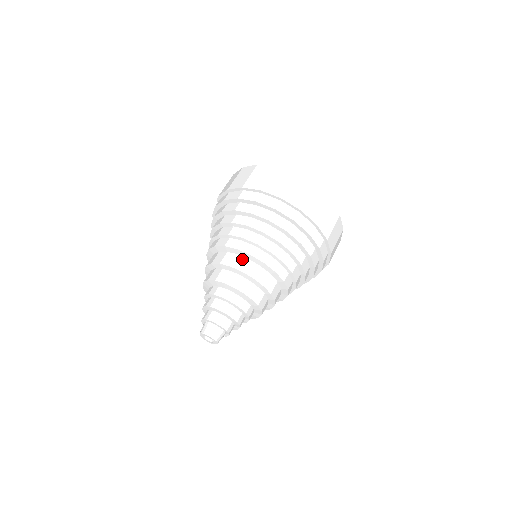
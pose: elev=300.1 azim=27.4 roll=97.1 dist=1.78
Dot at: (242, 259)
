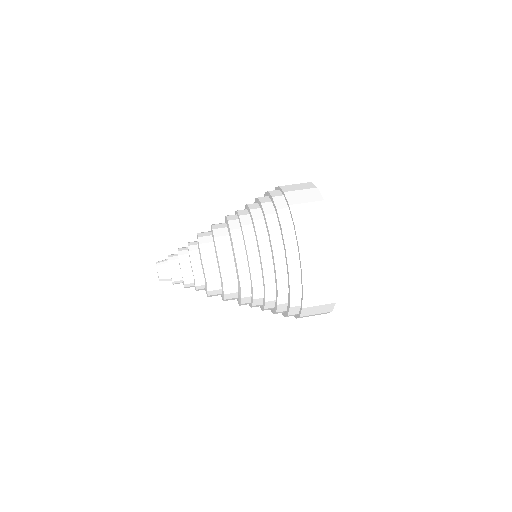
Dot at: (224, 225)
